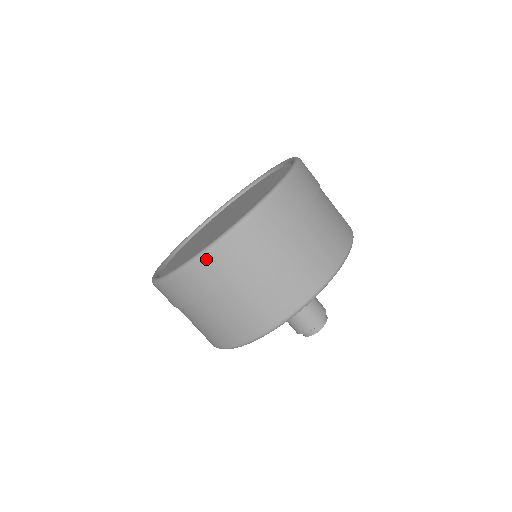
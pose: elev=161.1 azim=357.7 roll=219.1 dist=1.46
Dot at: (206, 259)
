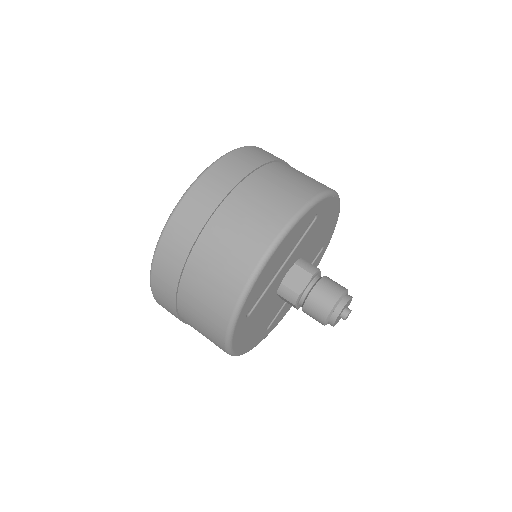
Dot at: (182, 206)
